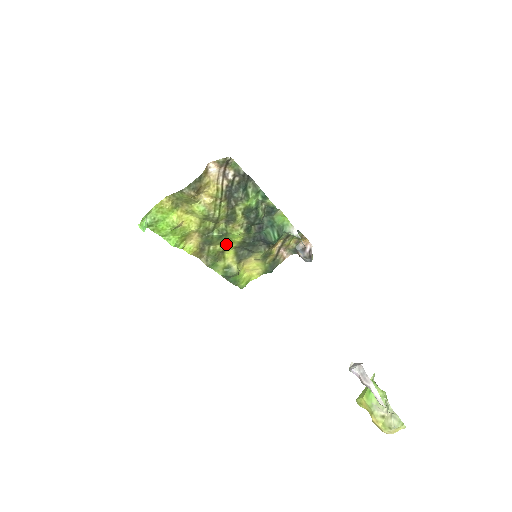
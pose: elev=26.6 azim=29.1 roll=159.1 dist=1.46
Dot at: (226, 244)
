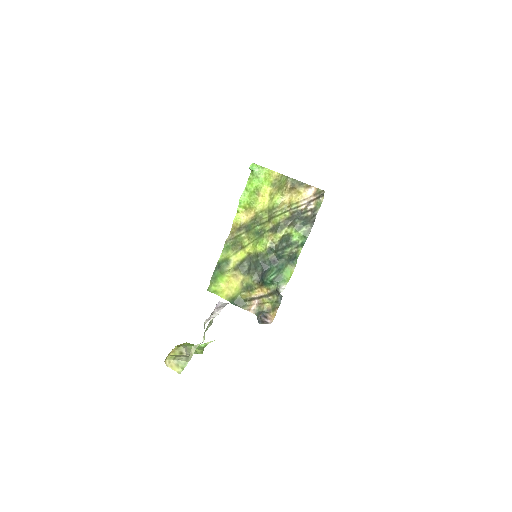
Dot at: (250, 245)
